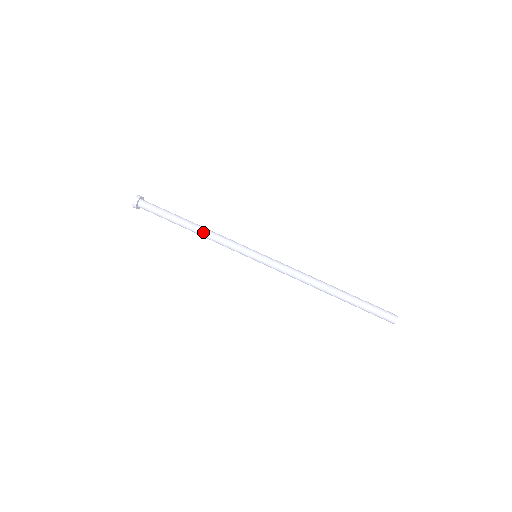
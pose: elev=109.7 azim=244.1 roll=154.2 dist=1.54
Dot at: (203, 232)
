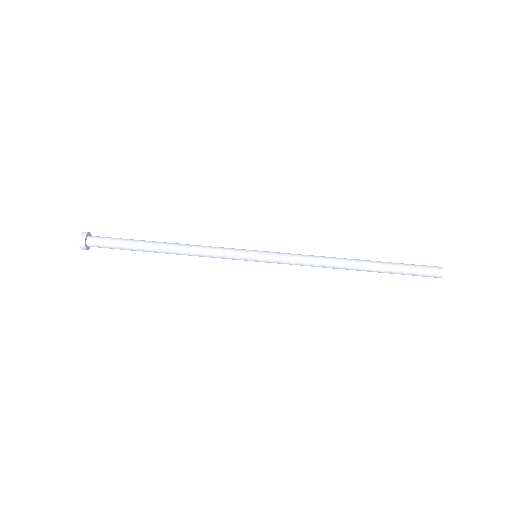
Dot at: (182, 248)
